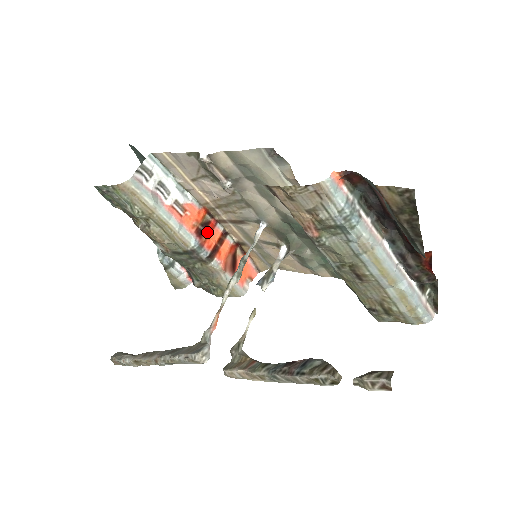
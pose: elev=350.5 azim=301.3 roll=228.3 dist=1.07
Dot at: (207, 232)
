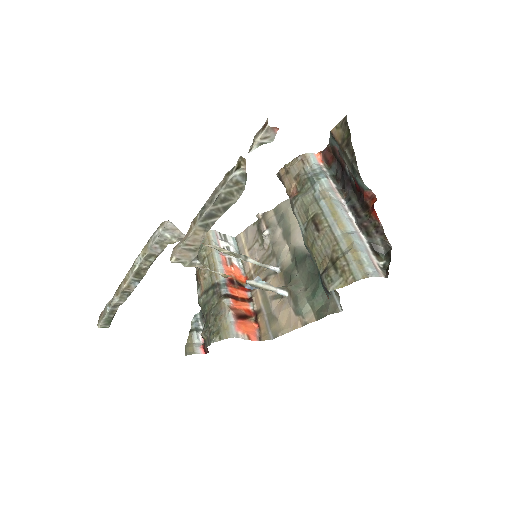
Dot at: (237, 287)
